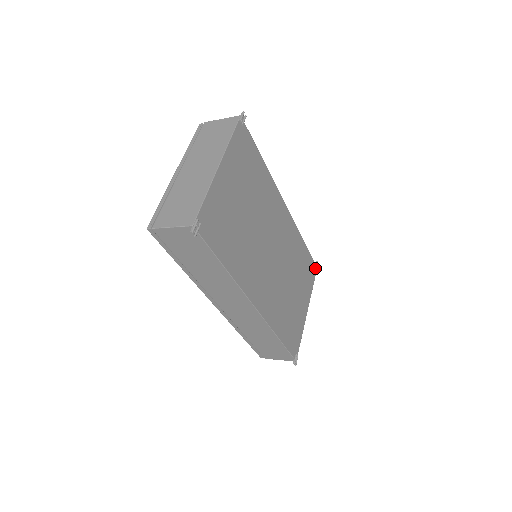
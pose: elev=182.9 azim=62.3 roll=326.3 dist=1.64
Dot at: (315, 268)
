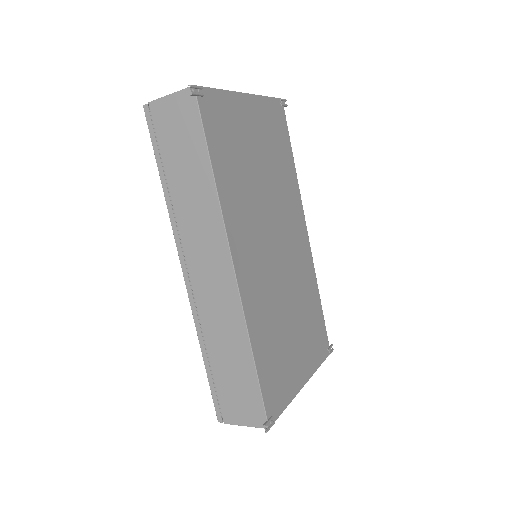
Dot at: (327, 349)
